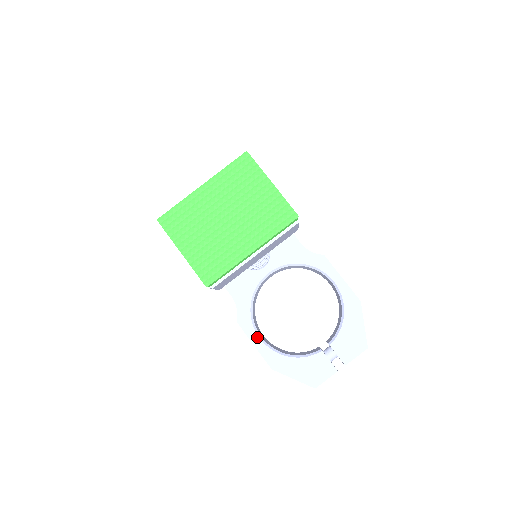
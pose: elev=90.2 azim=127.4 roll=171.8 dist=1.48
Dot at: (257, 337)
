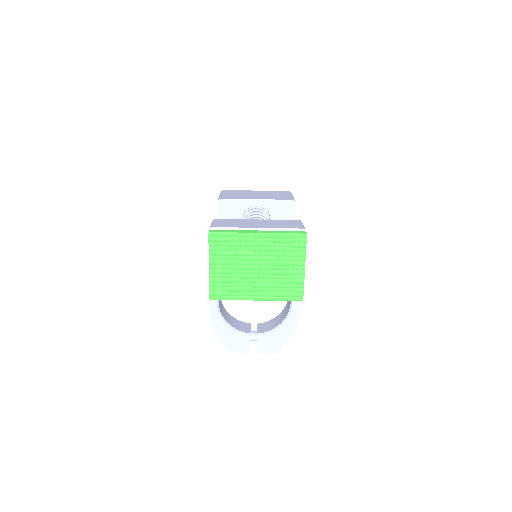
Dot at: (216, 300)
